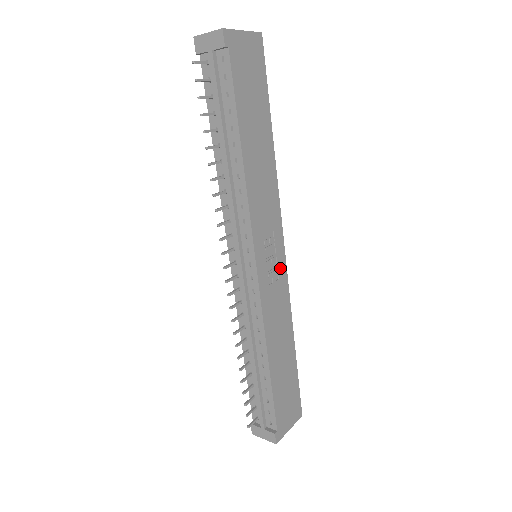
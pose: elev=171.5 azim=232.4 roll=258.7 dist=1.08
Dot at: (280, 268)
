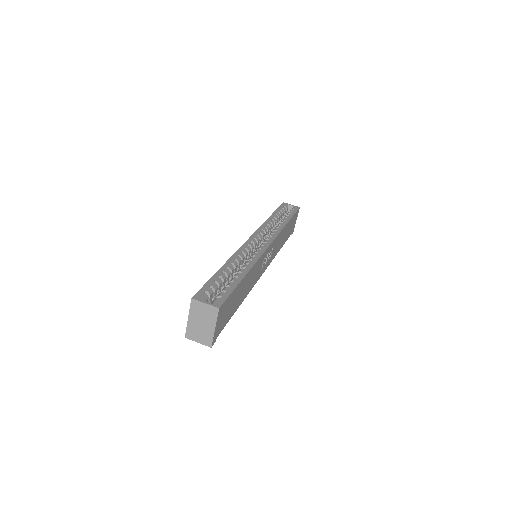
Dot at: (272, 247)
